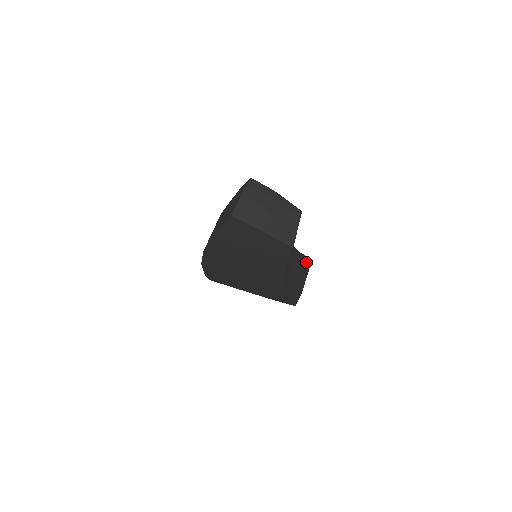
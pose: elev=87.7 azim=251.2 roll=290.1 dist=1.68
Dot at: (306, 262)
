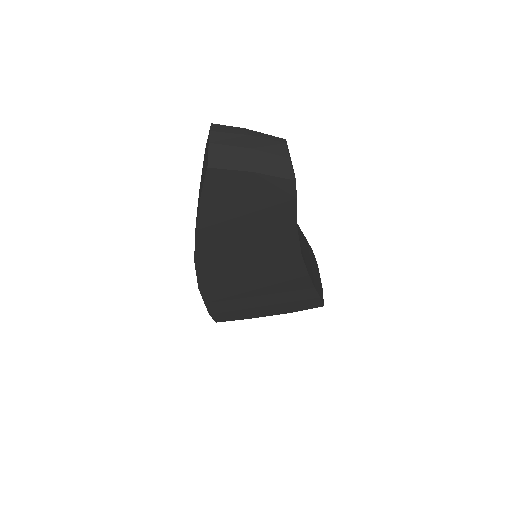
Dot at: (312, 252)
